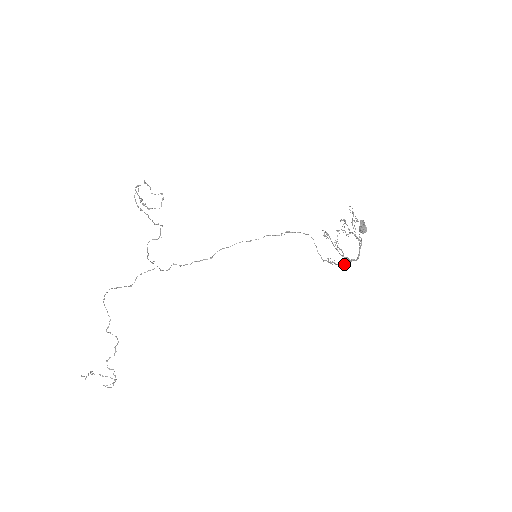
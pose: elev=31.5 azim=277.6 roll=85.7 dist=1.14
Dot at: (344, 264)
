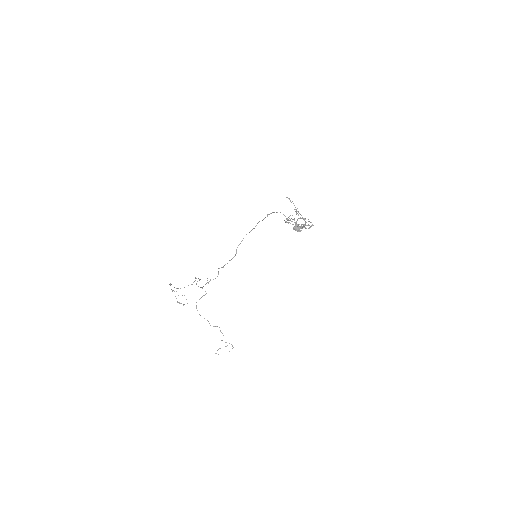
Dot at: occluded
